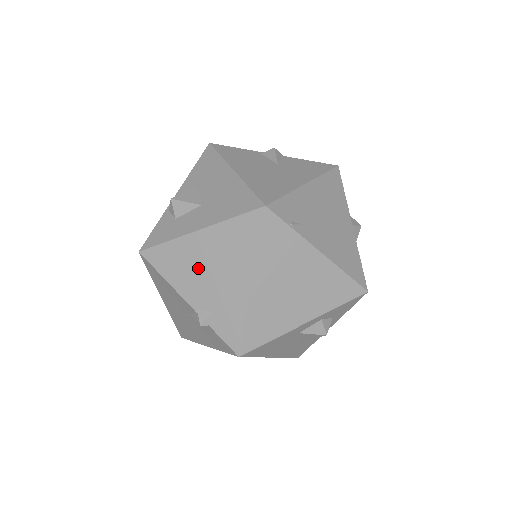
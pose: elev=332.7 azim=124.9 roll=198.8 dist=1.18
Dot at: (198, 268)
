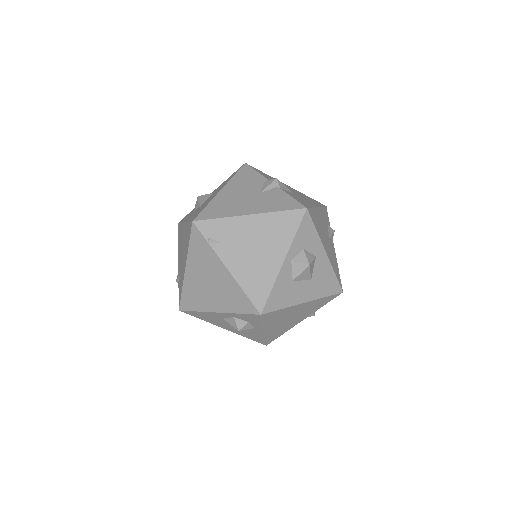
Dot at: (181, 246)
